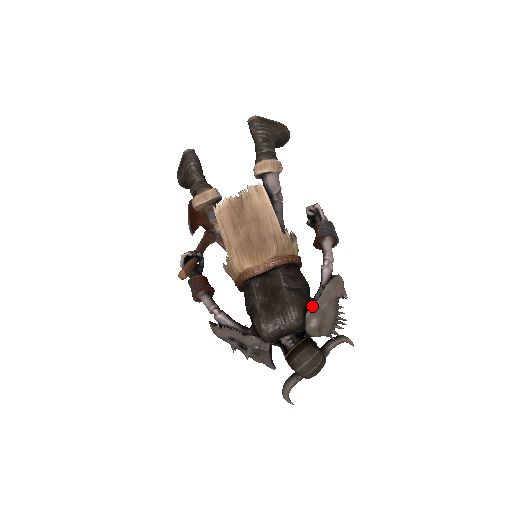
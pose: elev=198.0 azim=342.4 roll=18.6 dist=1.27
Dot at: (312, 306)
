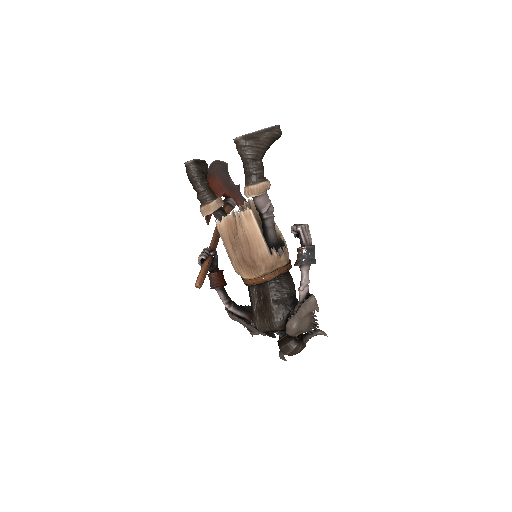
Dot at: (290, 320)
